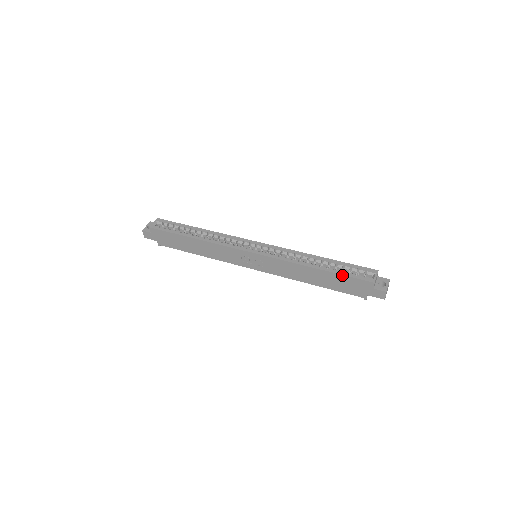
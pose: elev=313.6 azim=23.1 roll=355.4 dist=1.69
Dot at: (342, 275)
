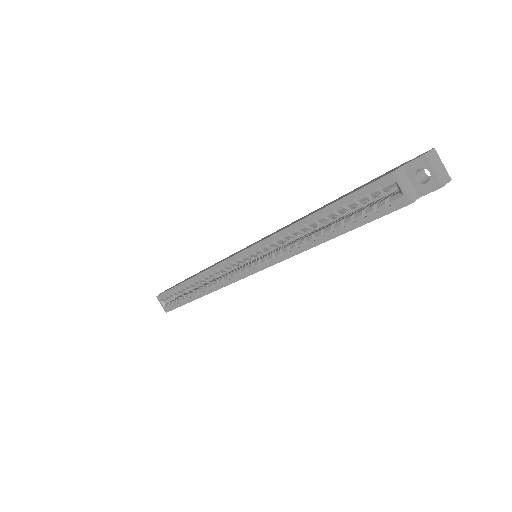
Dot at: occluded
